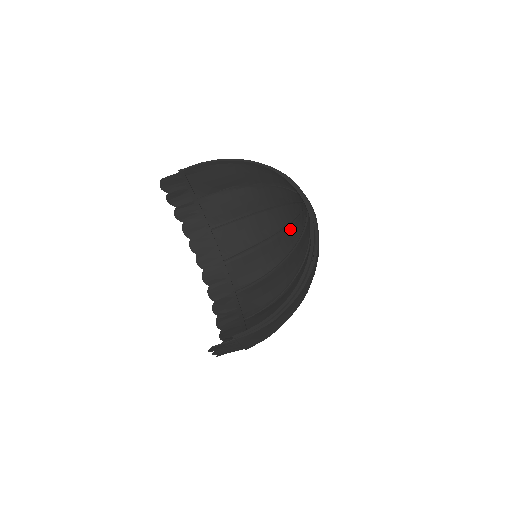
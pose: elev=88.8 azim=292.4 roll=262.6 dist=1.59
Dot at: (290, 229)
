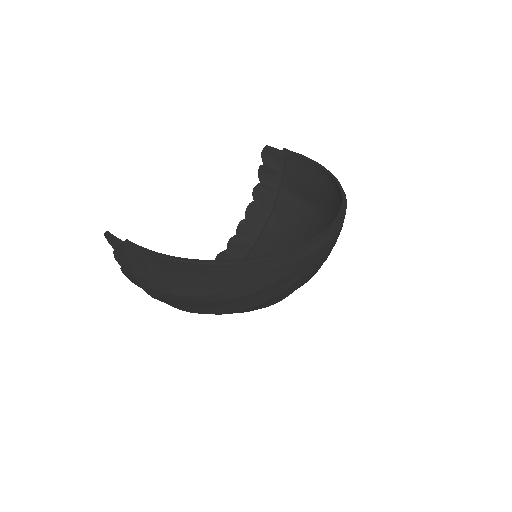
Dot at: occluded
